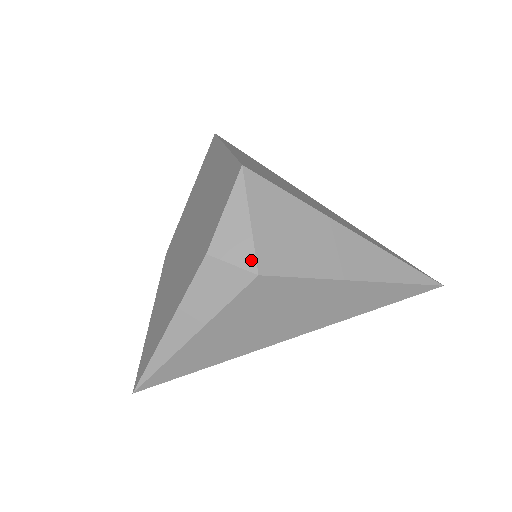
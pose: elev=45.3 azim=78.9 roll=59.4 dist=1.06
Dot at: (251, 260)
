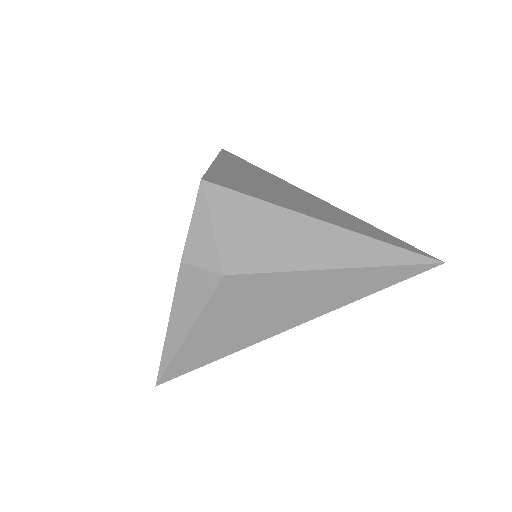
Dot at: (217, 262)
